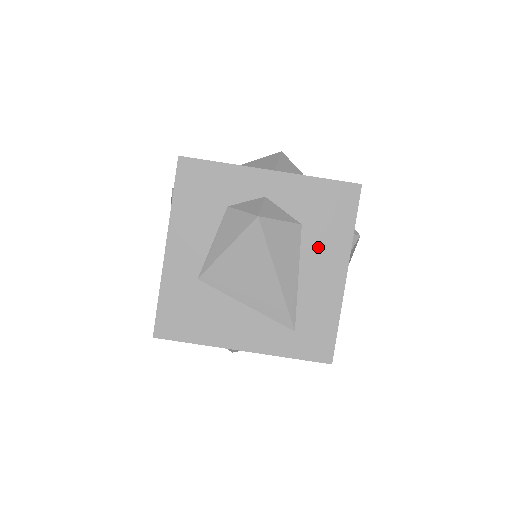
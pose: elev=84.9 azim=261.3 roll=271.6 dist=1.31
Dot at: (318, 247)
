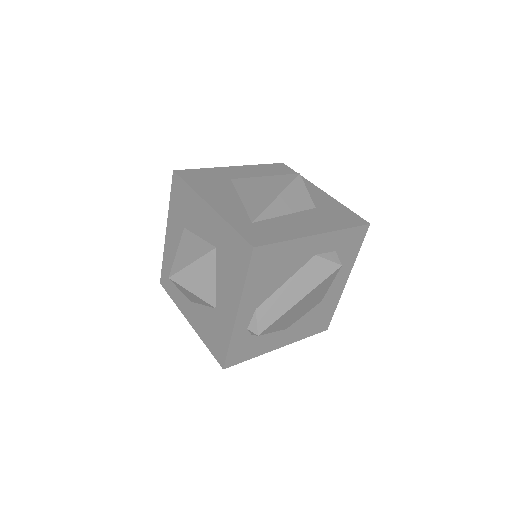
Dot at: (314, 217)
